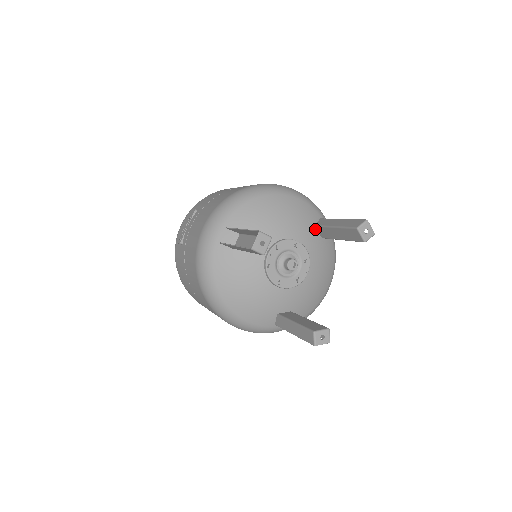
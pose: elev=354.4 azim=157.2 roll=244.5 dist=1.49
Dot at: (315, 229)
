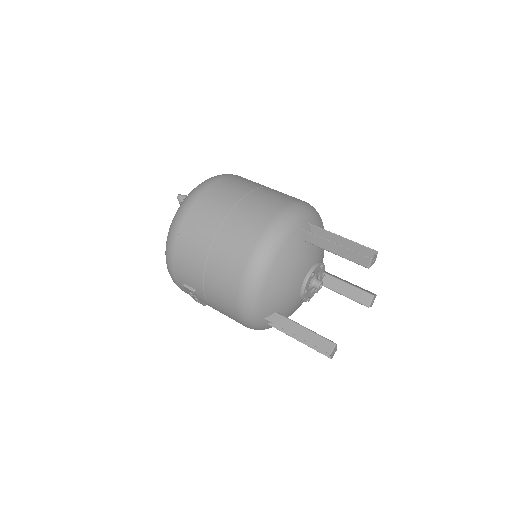
Dot at: (306, 242)
